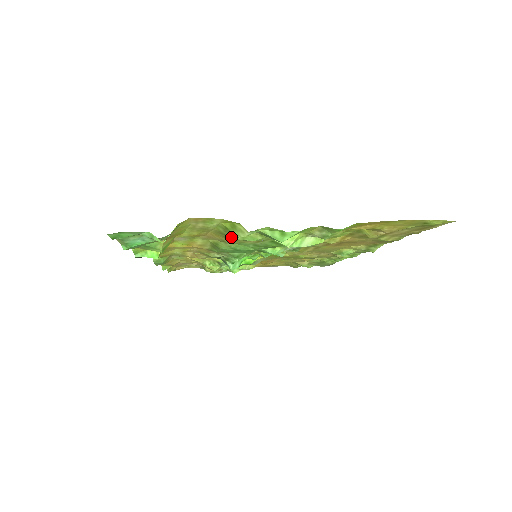
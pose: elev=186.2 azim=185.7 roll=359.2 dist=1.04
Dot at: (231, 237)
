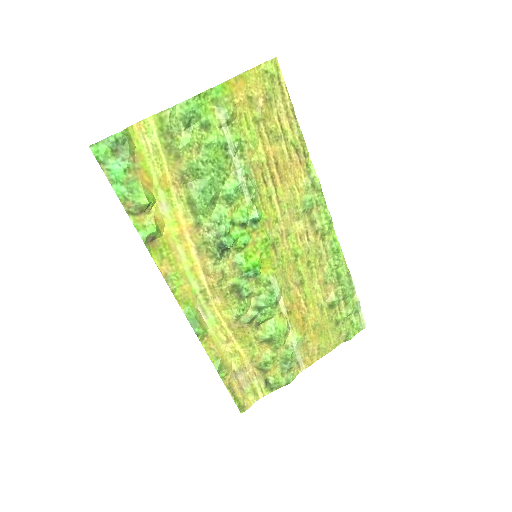
Dot at: (171, 141)
